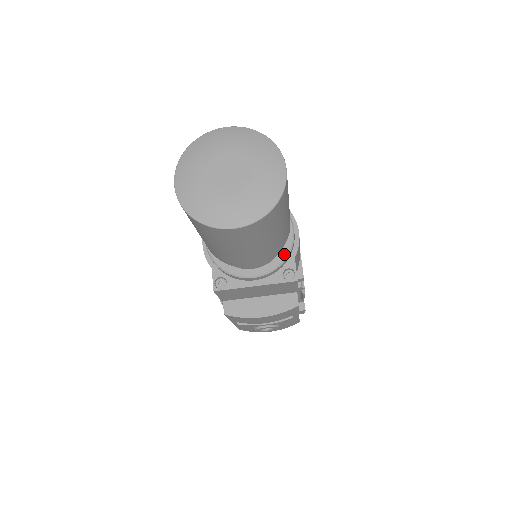
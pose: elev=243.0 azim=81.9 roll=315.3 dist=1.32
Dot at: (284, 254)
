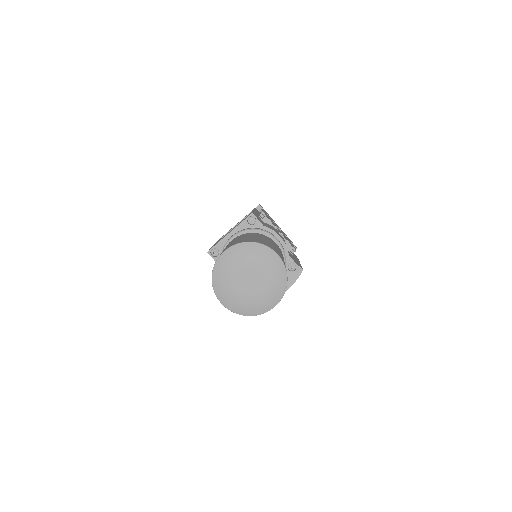
Dot at: occluded
